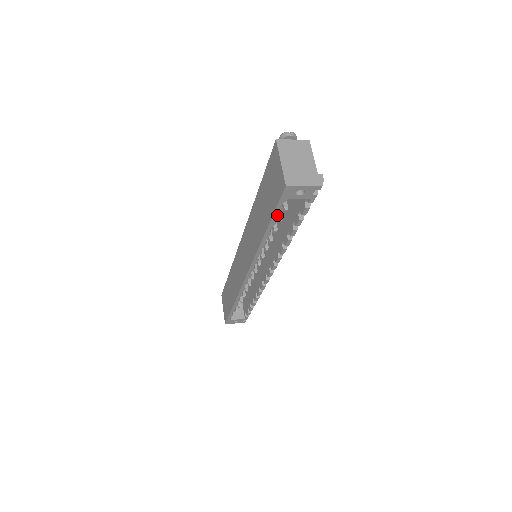
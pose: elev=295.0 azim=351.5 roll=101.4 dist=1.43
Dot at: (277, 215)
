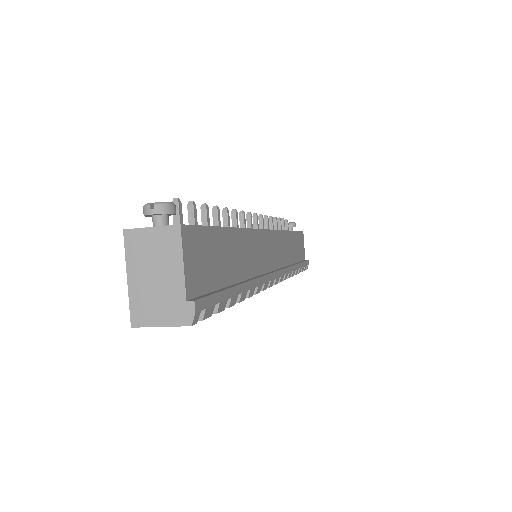
Dot at: occluded
